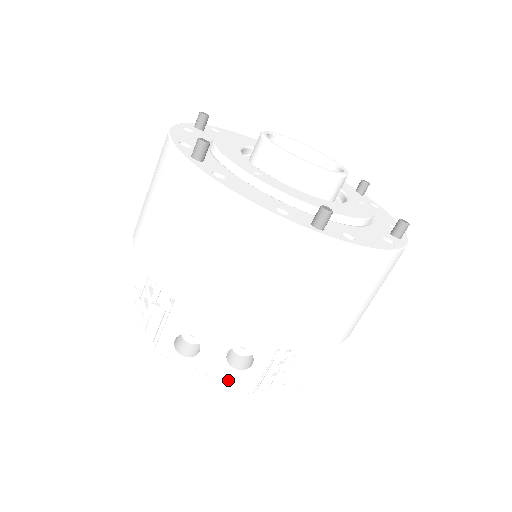
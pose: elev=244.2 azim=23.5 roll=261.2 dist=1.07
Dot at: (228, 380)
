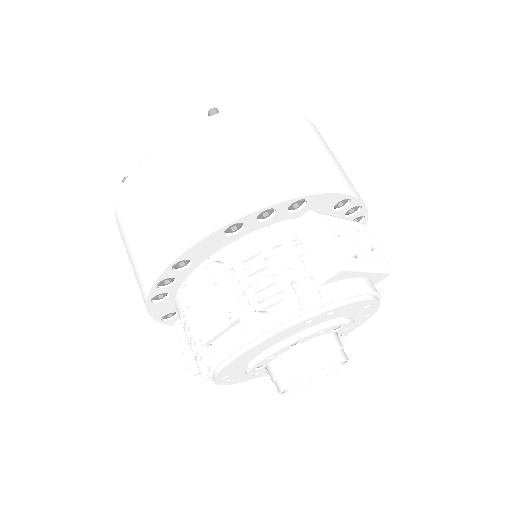
Dot at: (380, 264)
